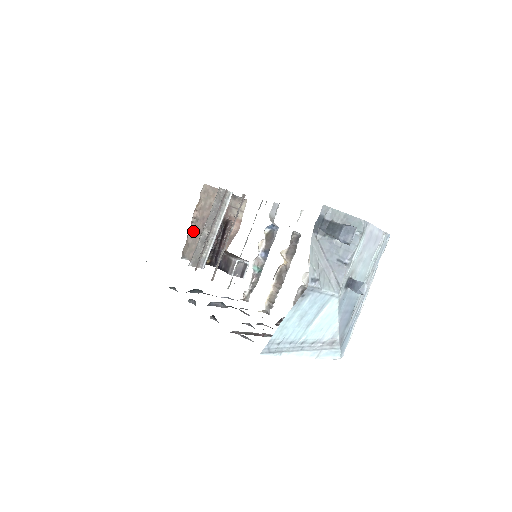
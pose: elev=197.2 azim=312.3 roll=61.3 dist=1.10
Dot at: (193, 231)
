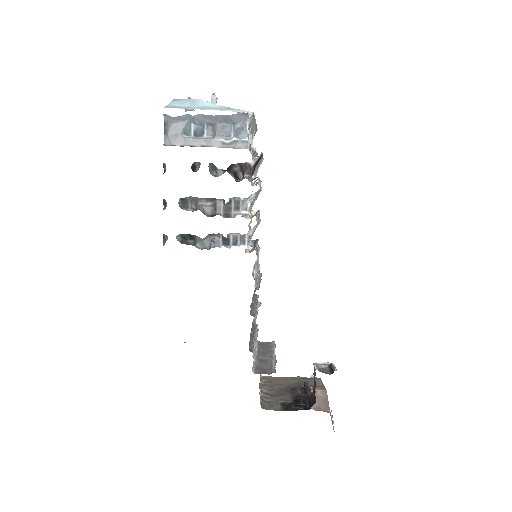
Dot at: (266, 395)
